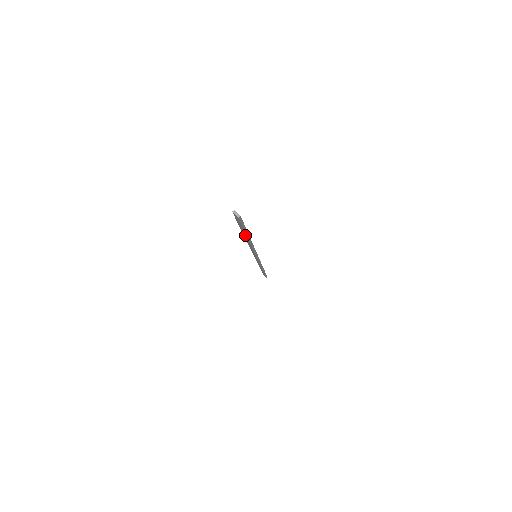
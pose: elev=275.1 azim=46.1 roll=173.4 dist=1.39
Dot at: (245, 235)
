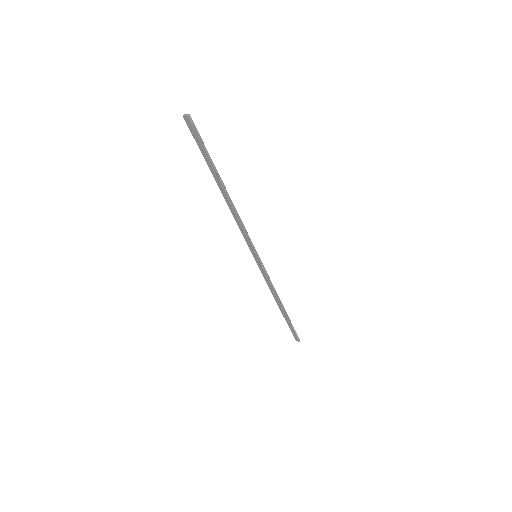
Dot at: (216, 177)
